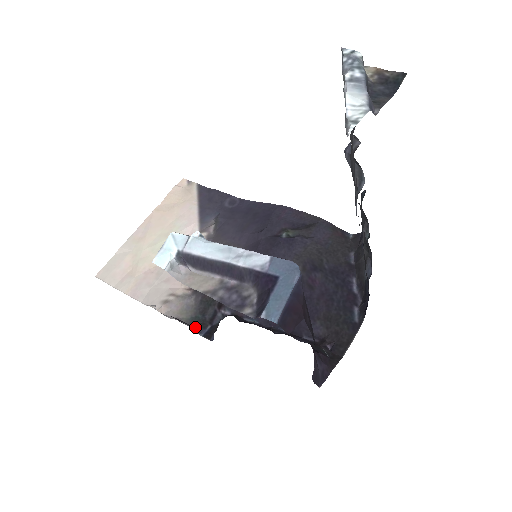
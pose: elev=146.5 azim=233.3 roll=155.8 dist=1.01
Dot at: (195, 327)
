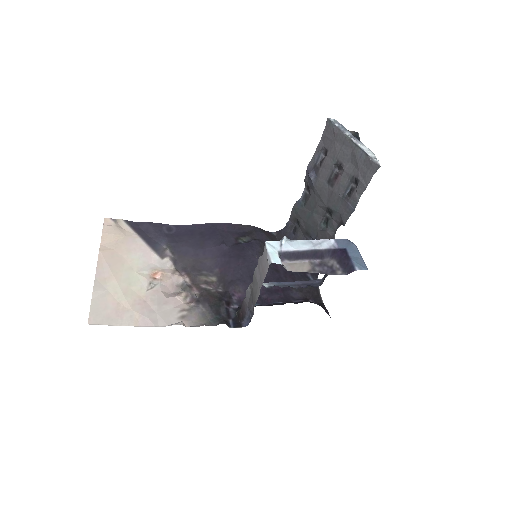
Dot at: (225, 323)
